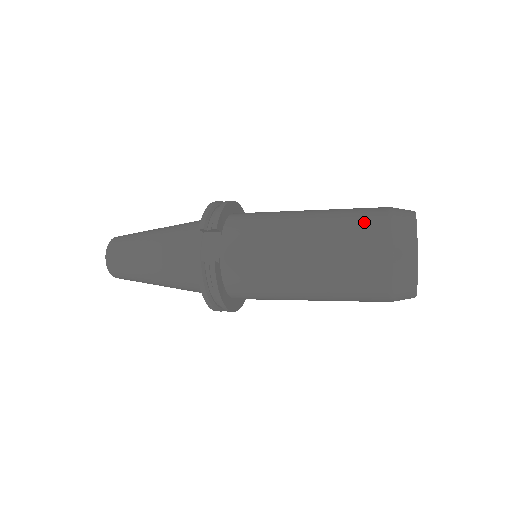
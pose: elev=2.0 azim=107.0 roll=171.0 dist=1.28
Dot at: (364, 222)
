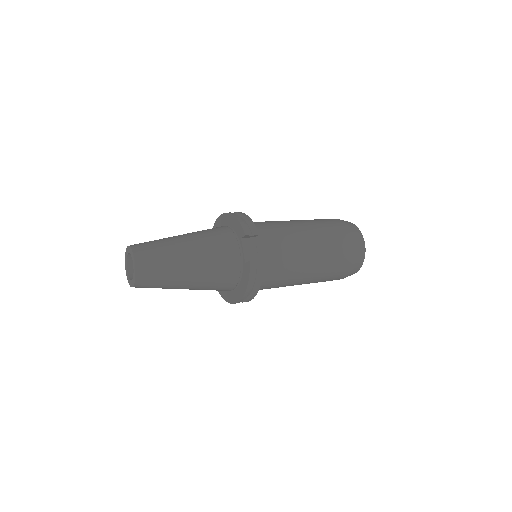
Dot at: (337, 228)
